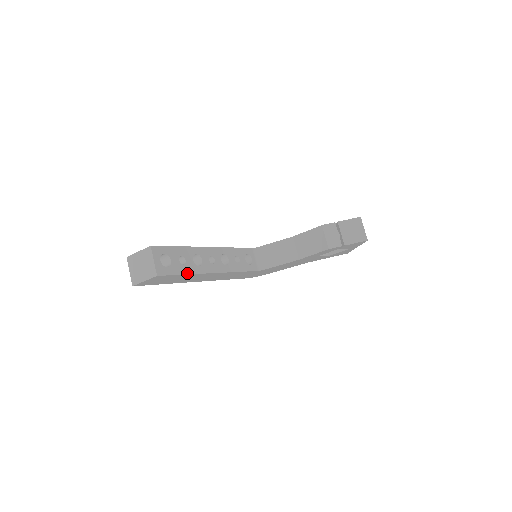
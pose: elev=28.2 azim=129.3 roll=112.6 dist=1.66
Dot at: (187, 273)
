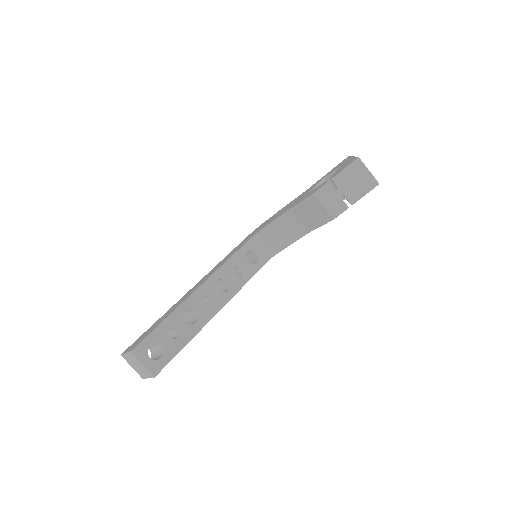
Dot at: (186, 343)
